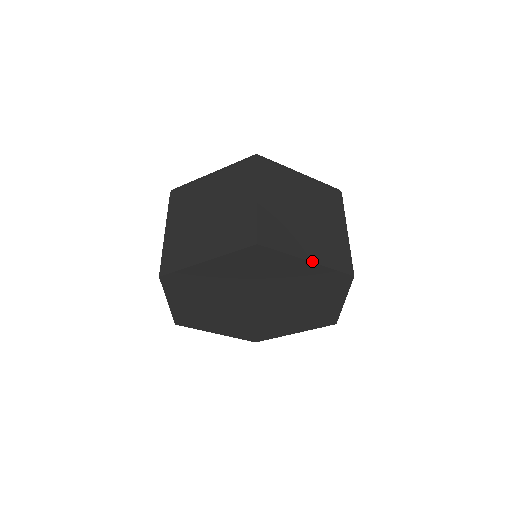
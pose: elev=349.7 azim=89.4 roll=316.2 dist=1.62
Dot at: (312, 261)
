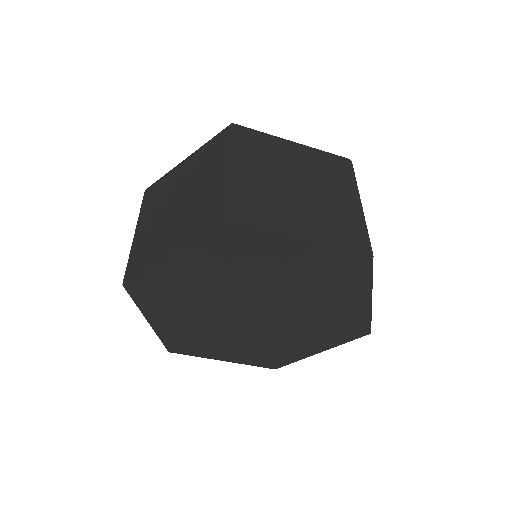
Dot at: occluded
